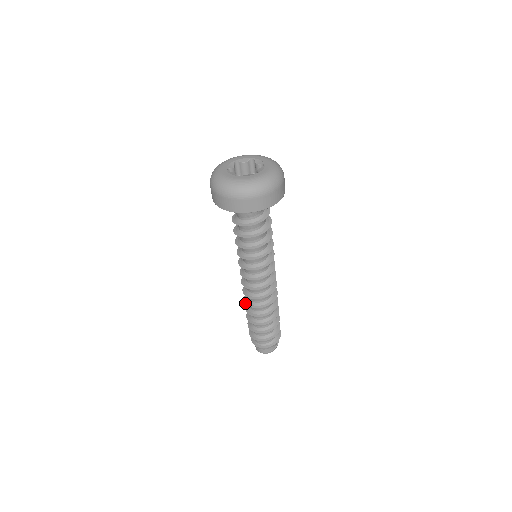
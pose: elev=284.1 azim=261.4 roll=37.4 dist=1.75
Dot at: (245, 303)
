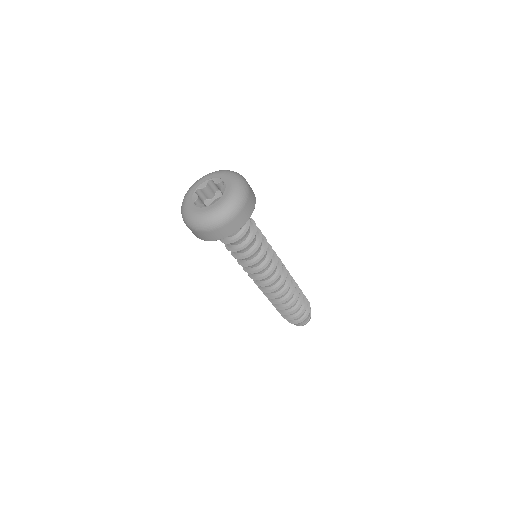
Dot at: (267, 297)
